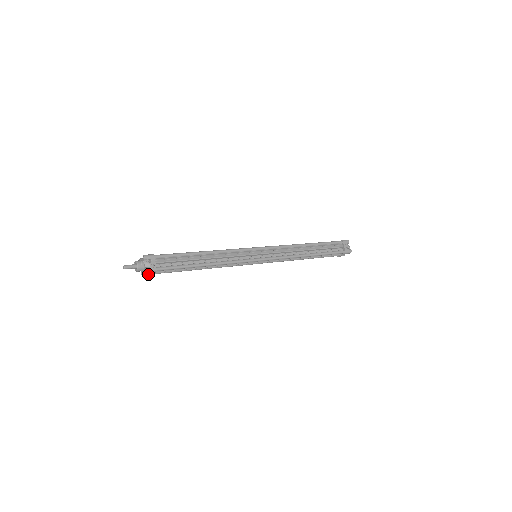
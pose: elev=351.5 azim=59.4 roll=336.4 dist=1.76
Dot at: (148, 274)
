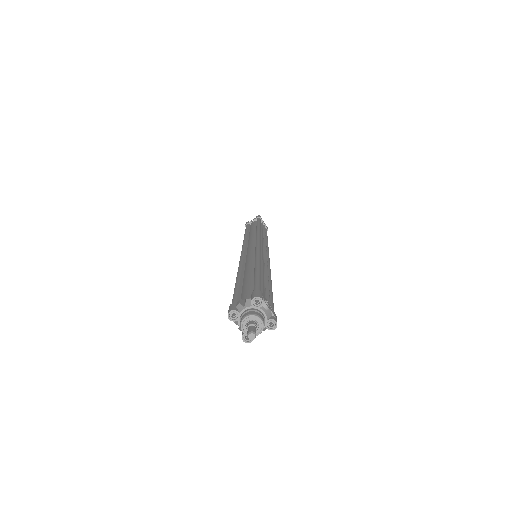
Dot at: occluded
